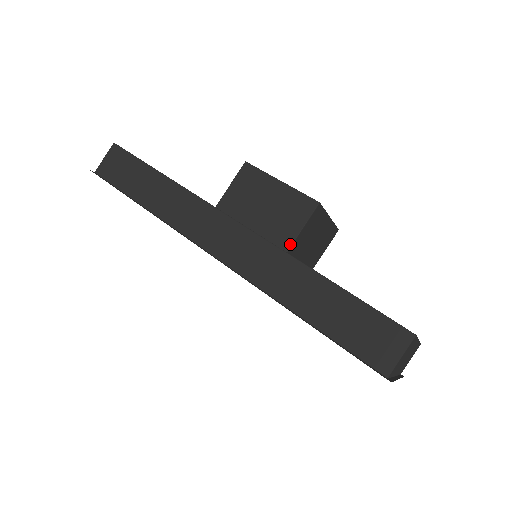
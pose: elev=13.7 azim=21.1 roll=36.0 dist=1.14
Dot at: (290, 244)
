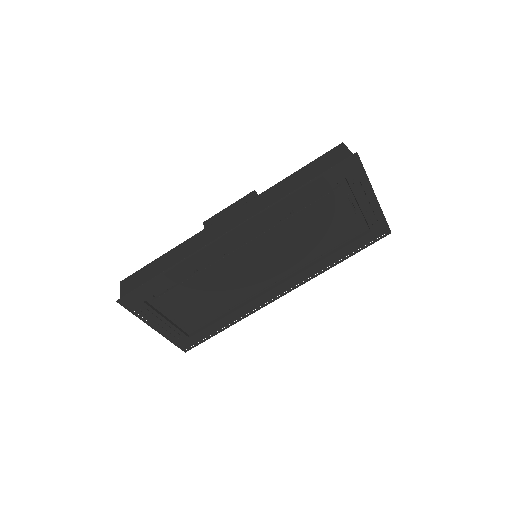
Dot at: occluded
